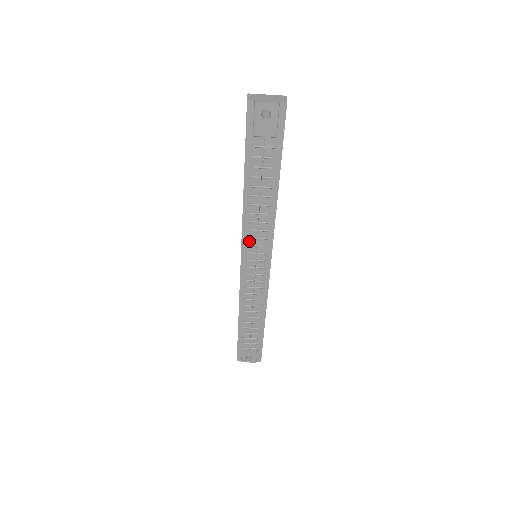
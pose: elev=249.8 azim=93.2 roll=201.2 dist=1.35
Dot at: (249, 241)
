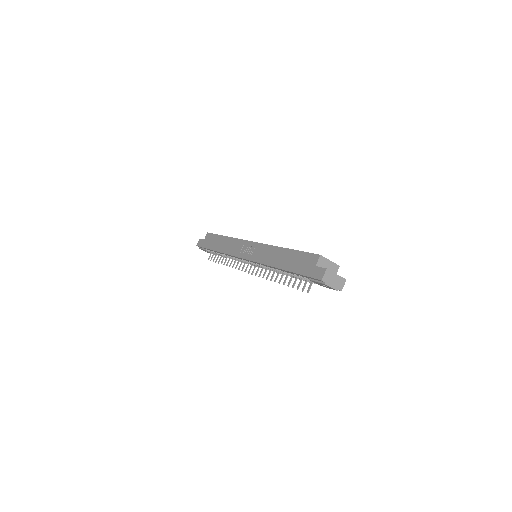
Dot at: (259, 264)
